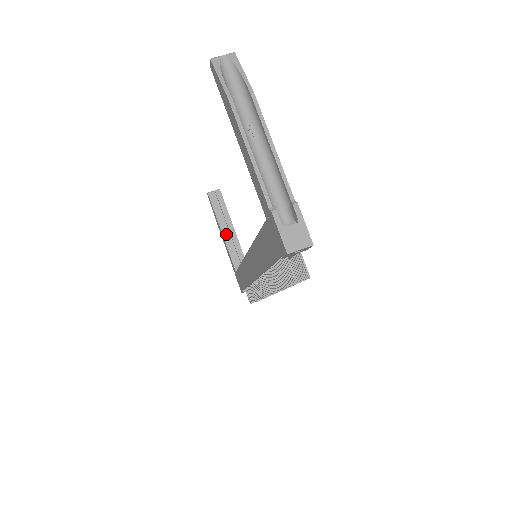
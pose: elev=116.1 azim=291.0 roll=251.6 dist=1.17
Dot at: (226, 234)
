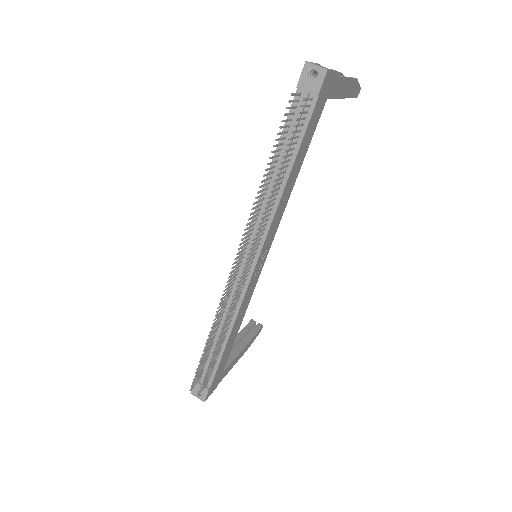
Dot at: (234, 344)
